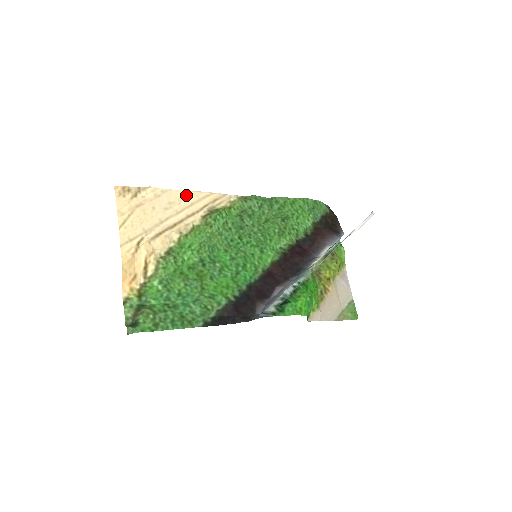
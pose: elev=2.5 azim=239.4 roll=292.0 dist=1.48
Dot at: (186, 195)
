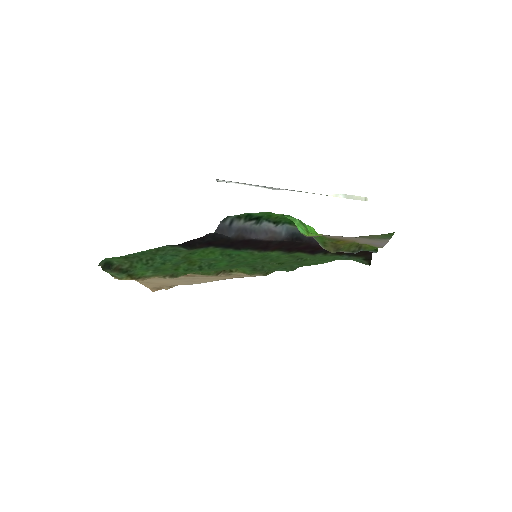
Dot at: (209, 281)
